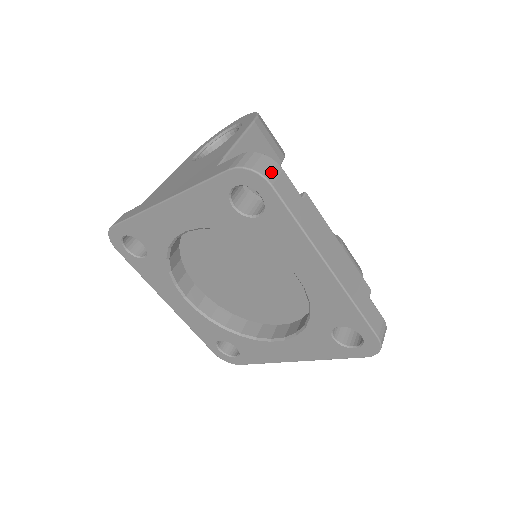
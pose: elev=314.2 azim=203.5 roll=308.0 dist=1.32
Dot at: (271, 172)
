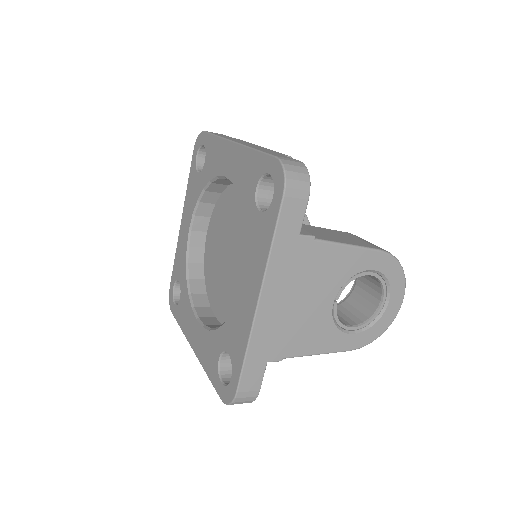
Dot at: occluded
